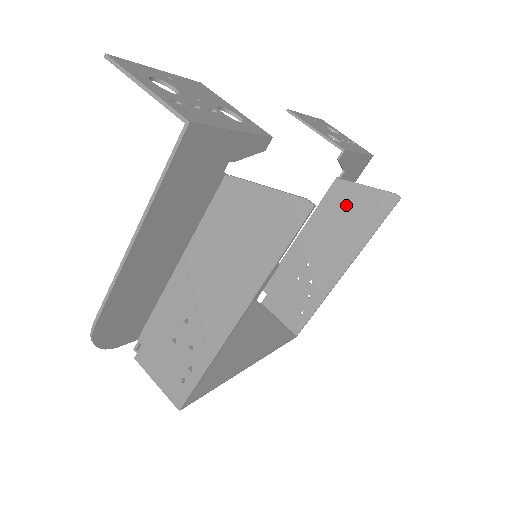
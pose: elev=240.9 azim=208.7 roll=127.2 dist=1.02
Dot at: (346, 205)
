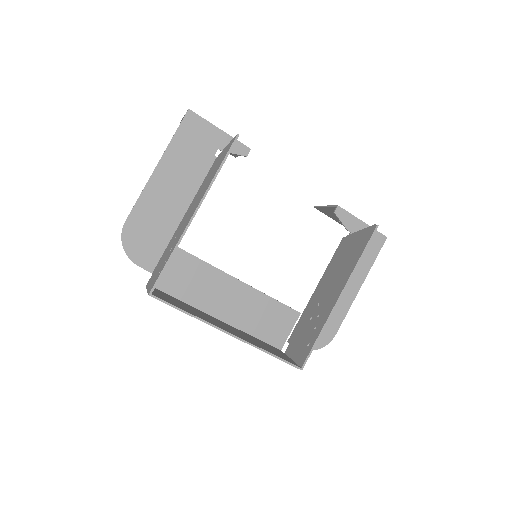
Dot at: (346, 249)
